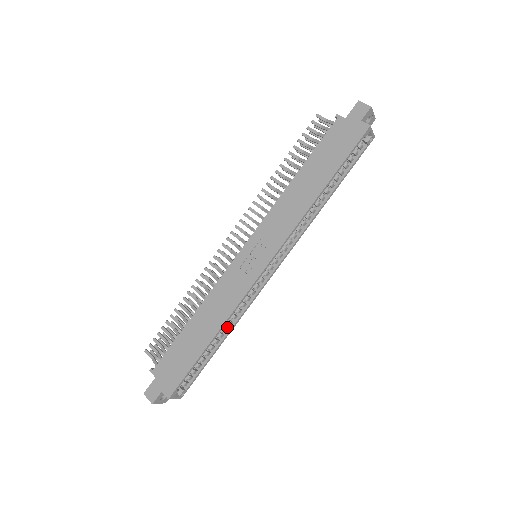
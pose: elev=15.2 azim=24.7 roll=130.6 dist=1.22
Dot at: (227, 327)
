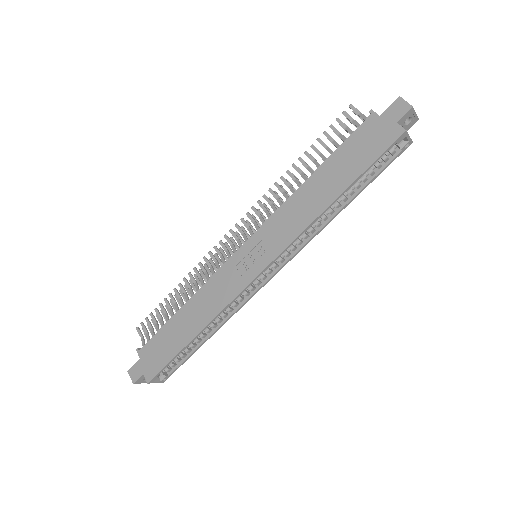
Dot at: (216, 323)
